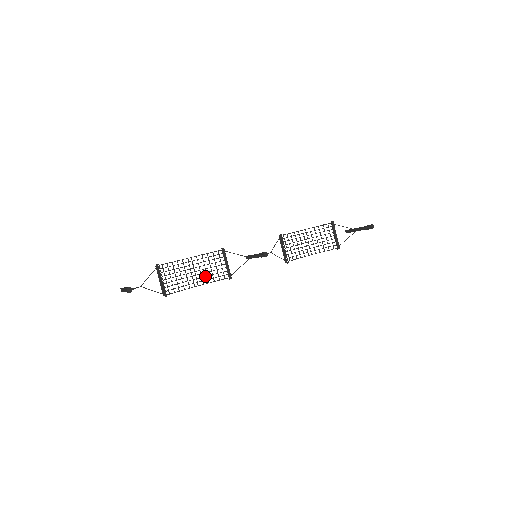
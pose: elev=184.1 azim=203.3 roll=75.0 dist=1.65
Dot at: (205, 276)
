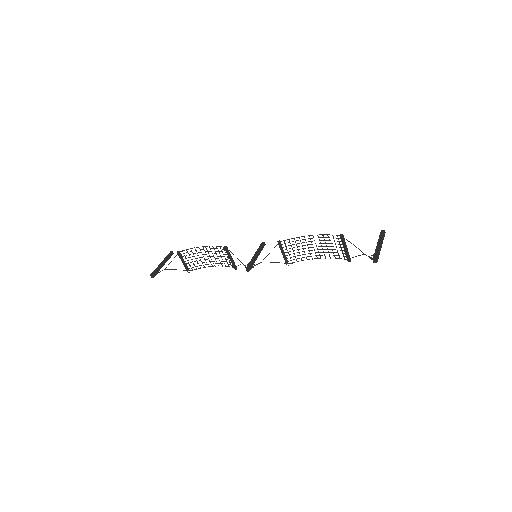
Dot at: occluded
